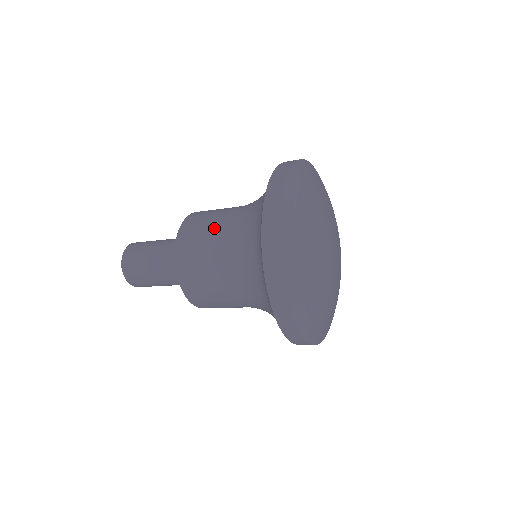
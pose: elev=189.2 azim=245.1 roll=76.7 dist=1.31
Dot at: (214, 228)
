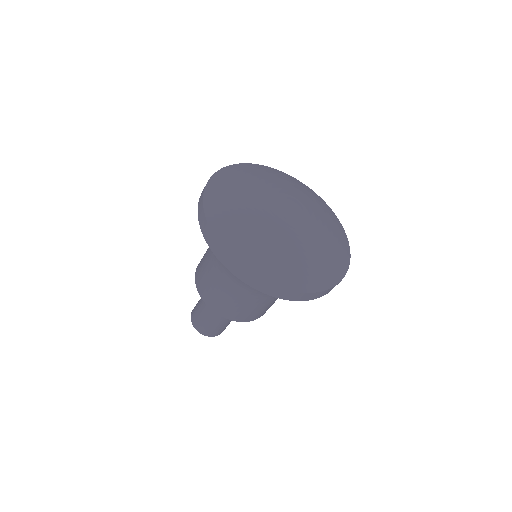
Dot at: (207, 253)
